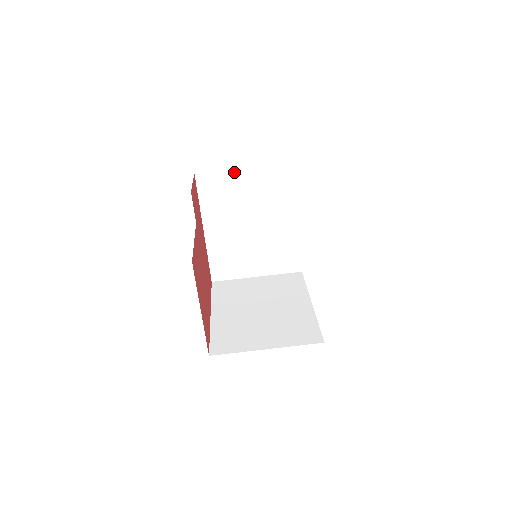
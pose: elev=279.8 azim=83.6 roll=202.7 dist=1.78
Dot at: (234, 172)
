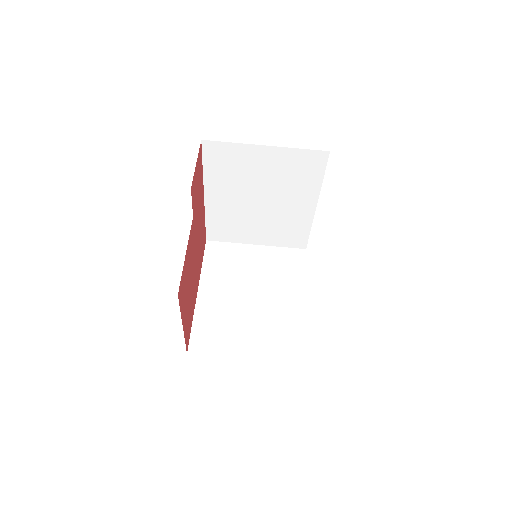
Dot at: (250, 147)
